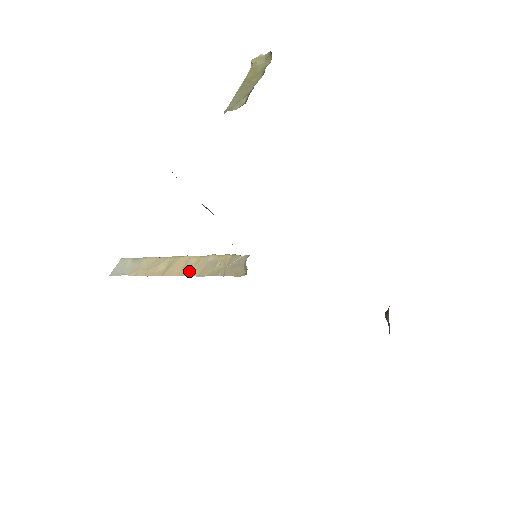
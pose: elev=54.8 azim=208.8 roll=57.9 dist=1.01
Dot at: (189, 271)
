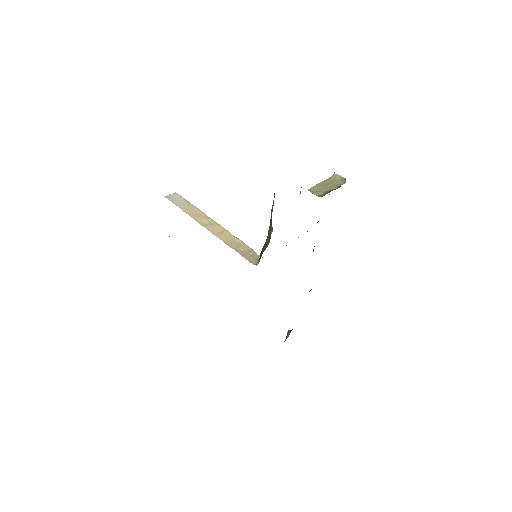
Dot at: (223, 237)
